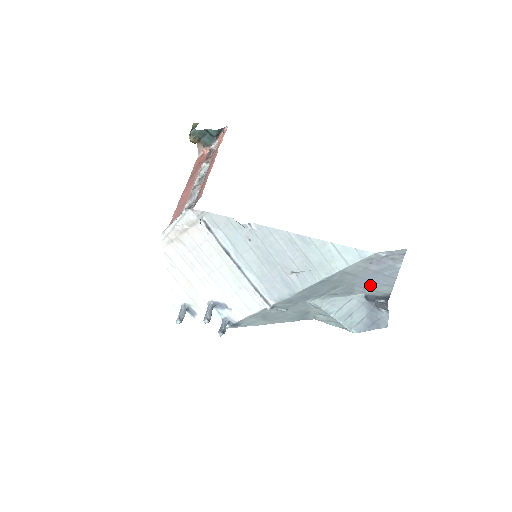
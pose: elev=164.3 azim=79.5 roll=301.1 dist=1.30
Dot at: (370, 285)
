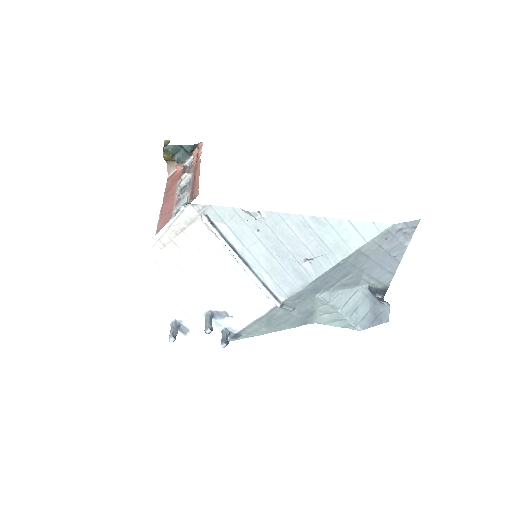
Dot at: (376, 272)
